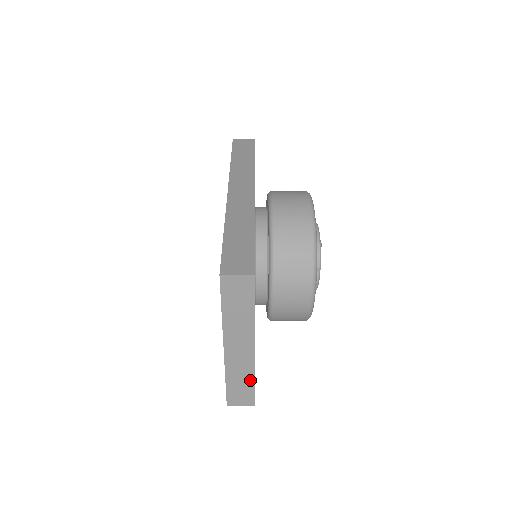
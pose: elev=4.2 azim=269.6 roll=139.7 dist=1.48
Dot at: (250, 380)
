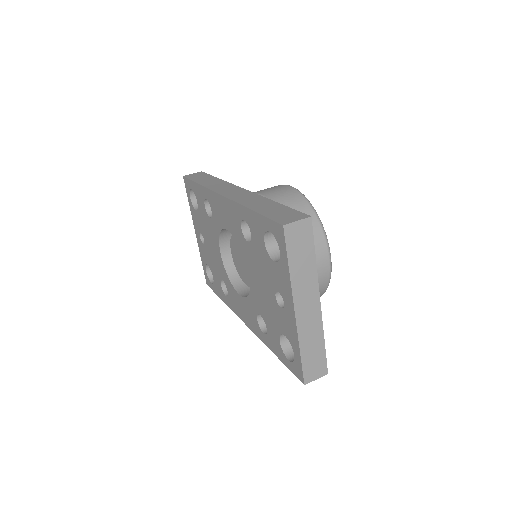
Dot at: (320, 342)
